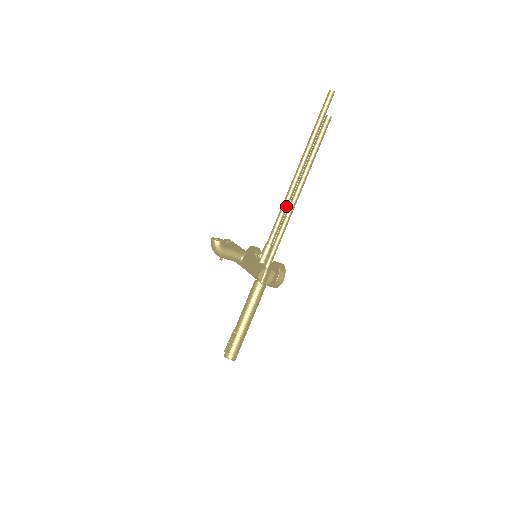
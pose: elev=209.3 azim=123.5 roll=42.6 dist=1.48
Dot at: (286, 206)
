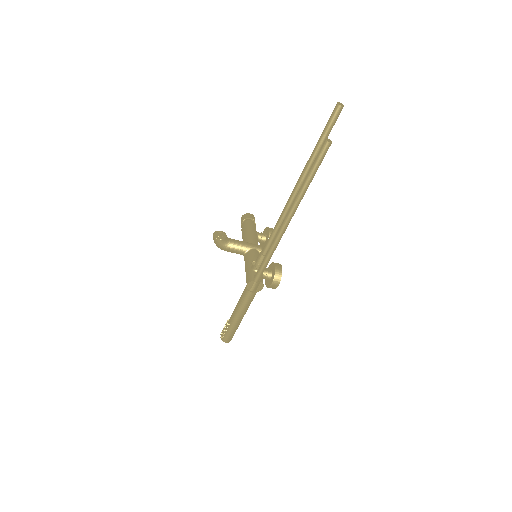
Dot at: (281, 223)
